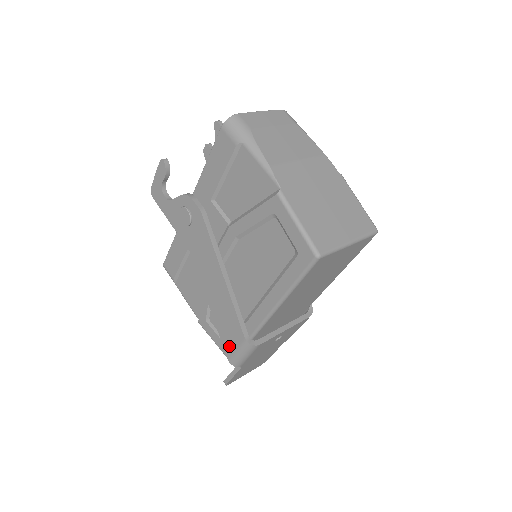
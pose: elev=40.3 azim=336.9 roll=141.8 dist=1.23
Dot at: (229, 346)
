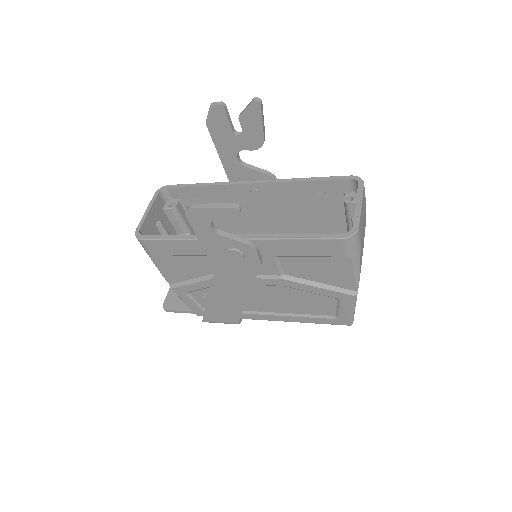
Dot at: (213, 319)
